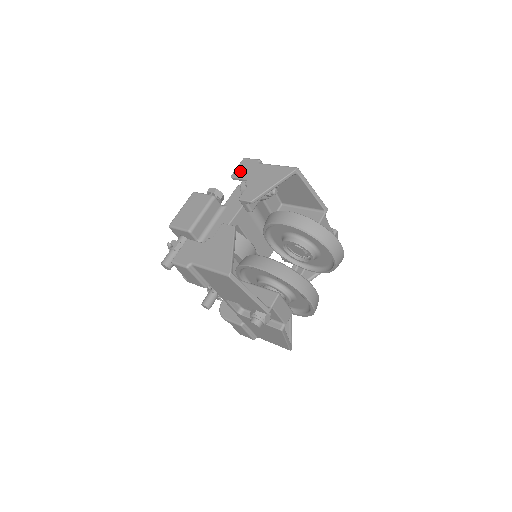
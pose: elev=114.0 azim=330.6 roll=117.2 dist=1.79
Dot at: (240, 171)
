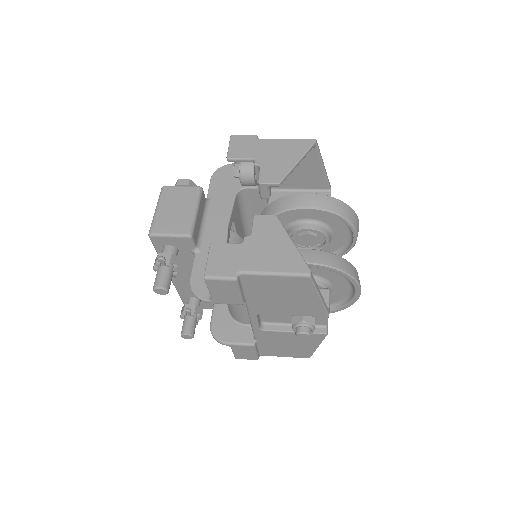
Dot at: (237, 150)
